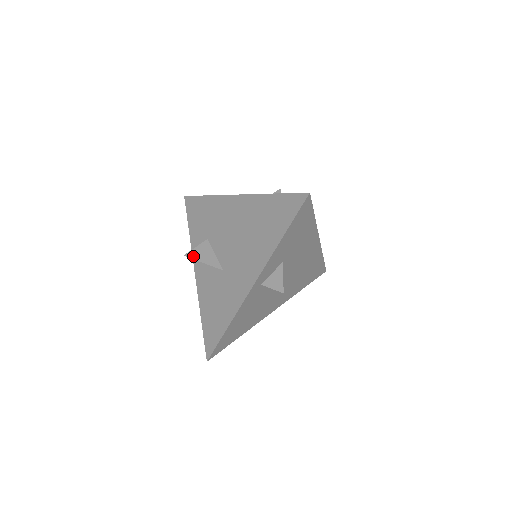
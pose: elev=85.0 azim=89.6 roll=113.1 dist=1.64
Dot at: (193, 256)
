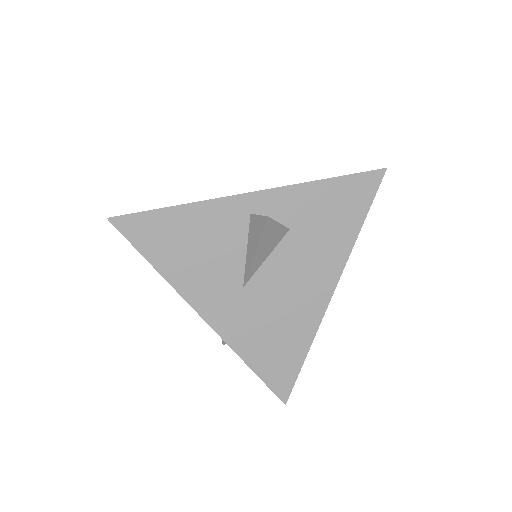
Dot at: occluded
